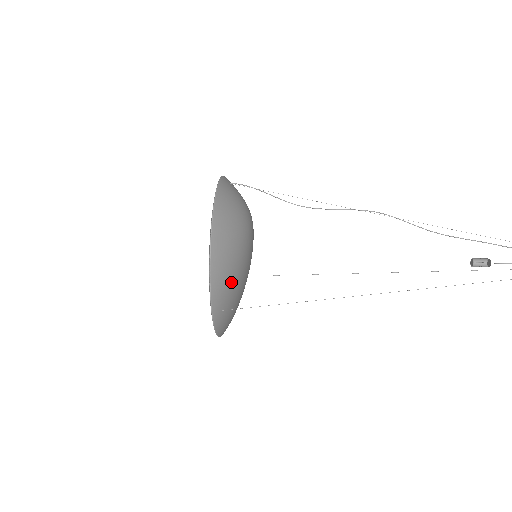
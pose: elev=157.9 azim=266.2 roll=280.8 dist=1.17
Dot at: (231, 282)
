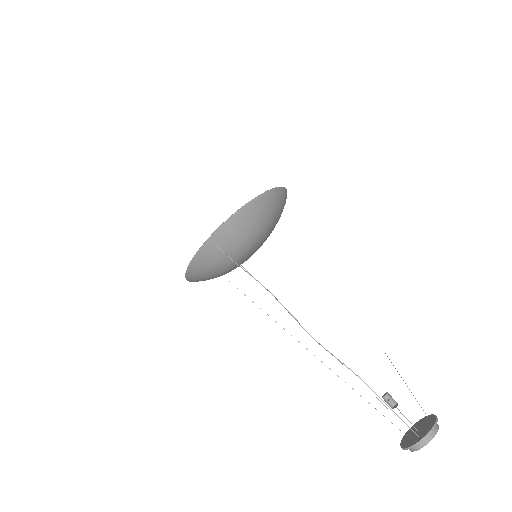
Dot at: occluded
